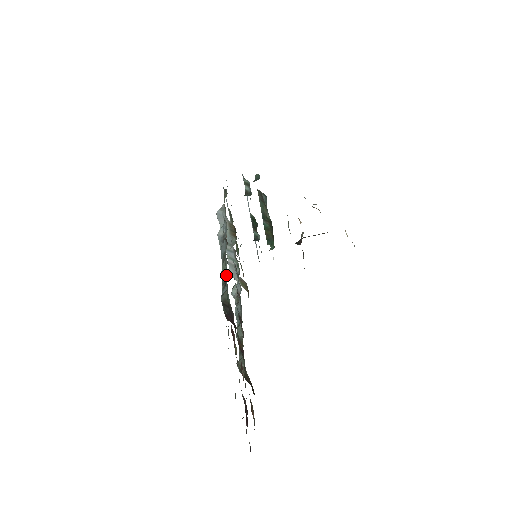
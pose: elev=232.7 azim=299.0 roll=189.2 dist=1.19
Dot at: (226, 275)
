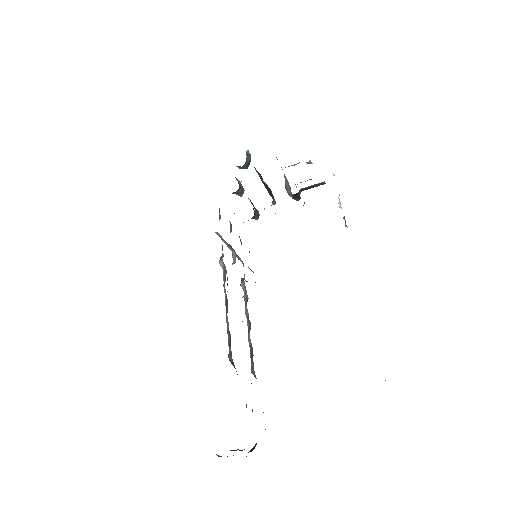
Dot at: occluded
